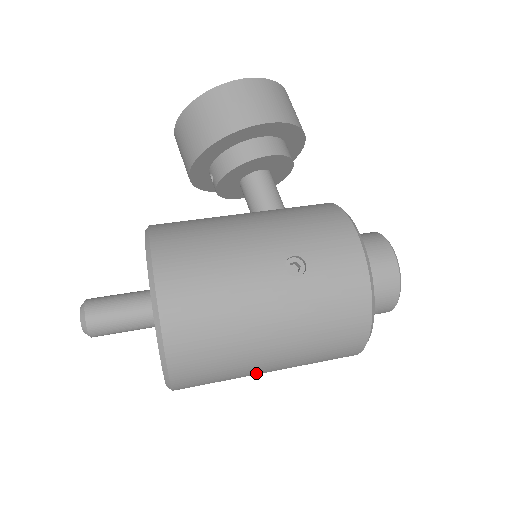
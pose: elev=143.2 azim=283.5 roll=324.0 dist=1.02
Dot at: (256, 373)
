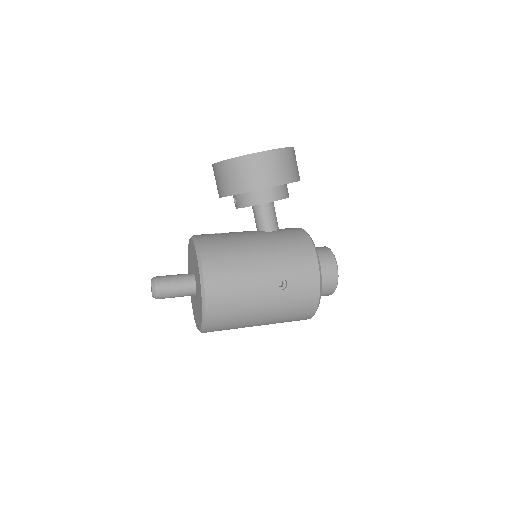
Dot at: occluded
